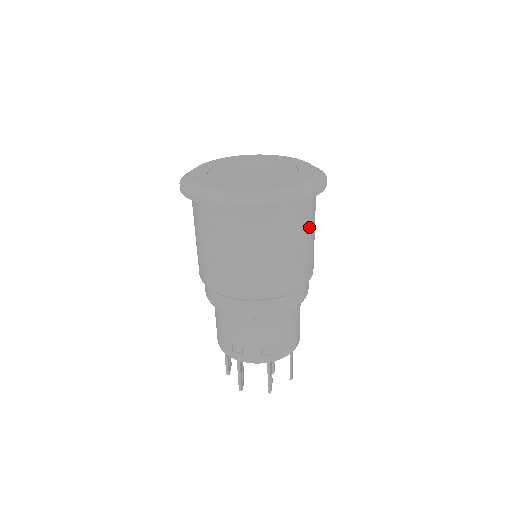
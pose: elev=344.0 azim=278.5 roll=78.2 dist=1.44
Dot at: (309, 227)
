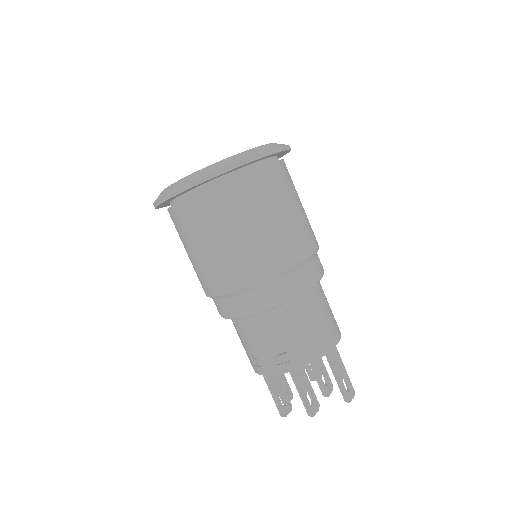
Dot at: (268, 201)
